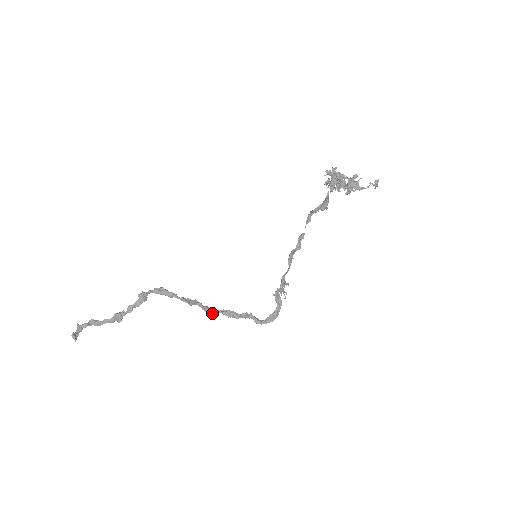
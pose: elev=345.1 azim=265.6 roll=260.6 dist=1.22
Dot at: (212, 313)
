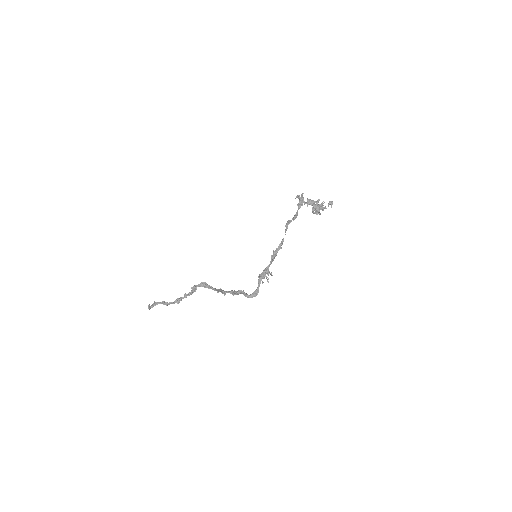
Dot at: (224, 293)
